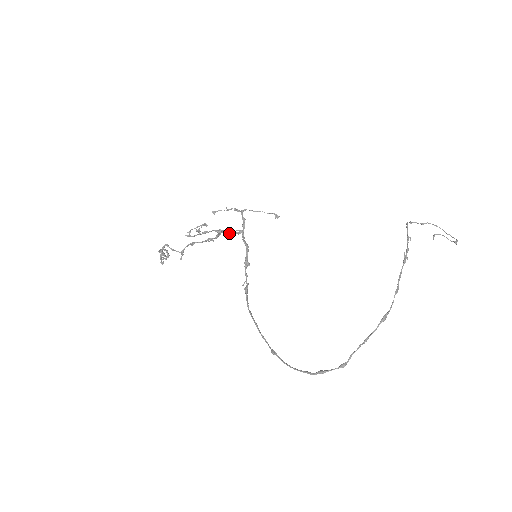
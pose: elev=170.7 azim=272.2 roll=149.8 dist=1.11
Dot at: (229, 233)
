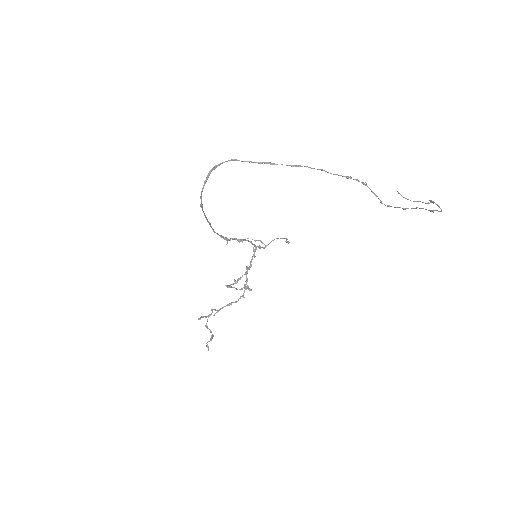
Dot at: (250, 262)
